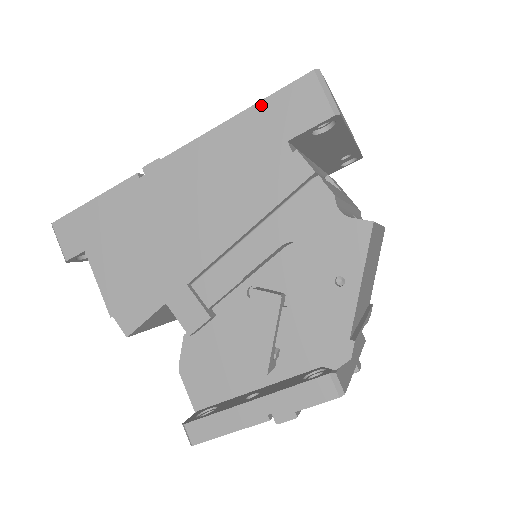
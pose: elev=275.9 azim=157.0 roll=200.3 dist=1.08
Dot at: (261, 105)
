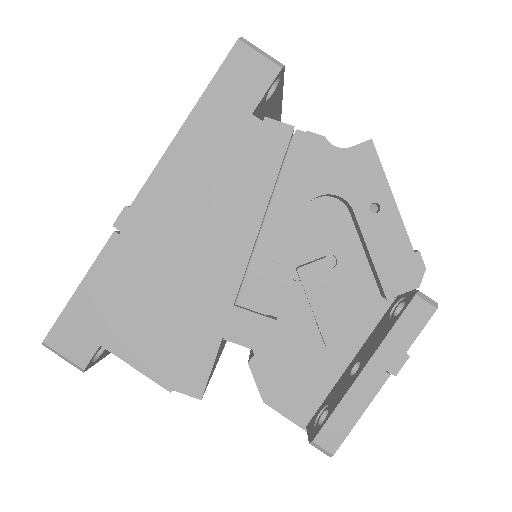
Dot at: (206, 96)
